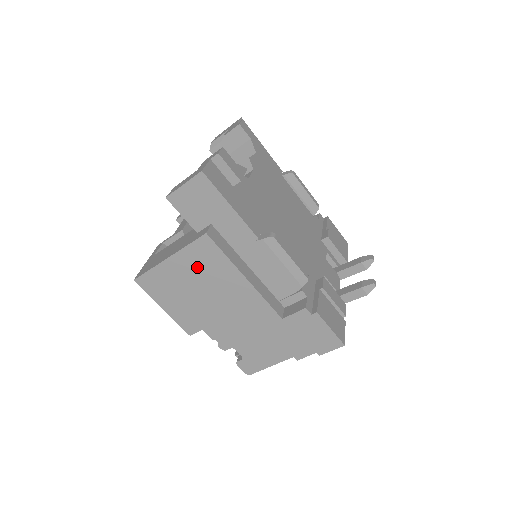
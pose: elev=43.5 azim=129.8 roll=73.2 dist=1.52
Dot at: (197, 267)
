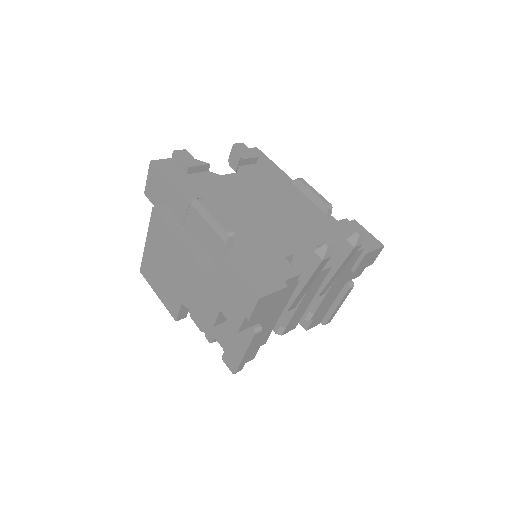
Dot at: (158, 243)
